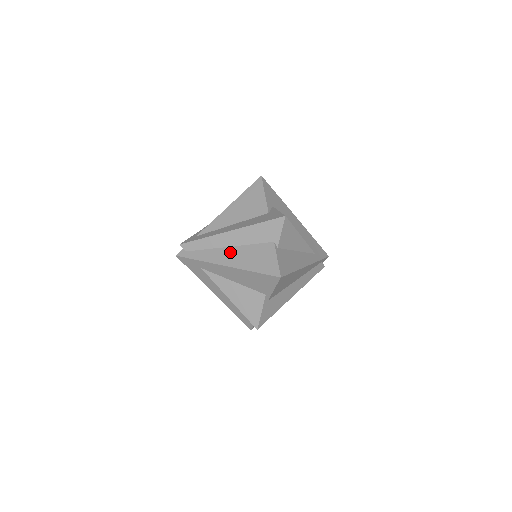
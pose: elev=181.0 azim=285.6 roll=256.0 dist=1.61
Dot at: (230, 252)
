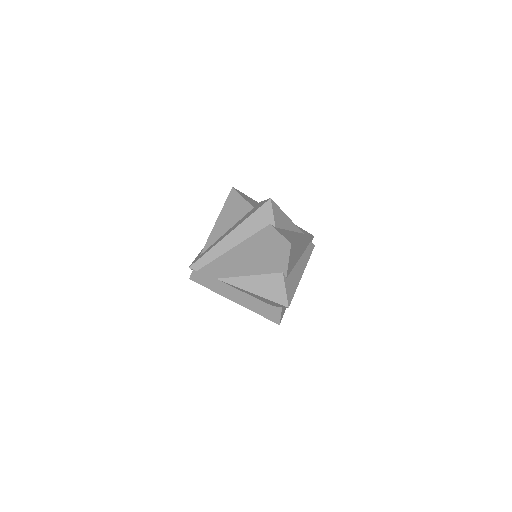
Dot at: (237, 250)
